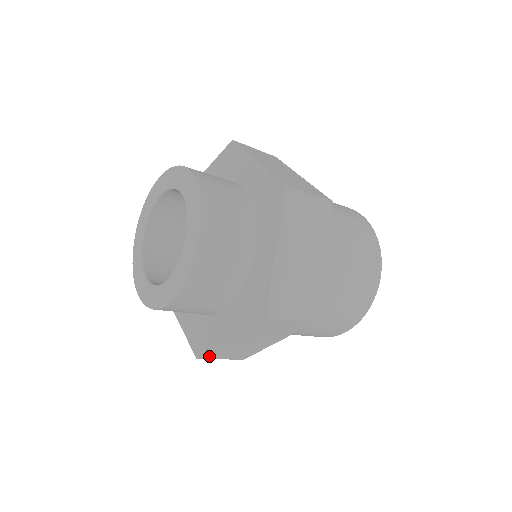
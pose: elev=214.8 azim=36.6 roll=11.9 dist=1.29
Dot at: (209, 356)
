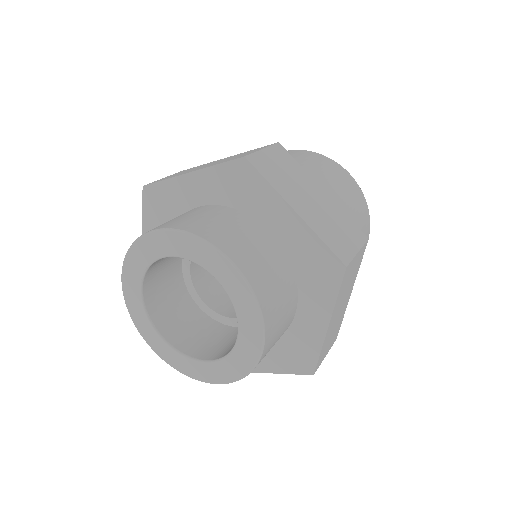
Dot at: (319, 362)
